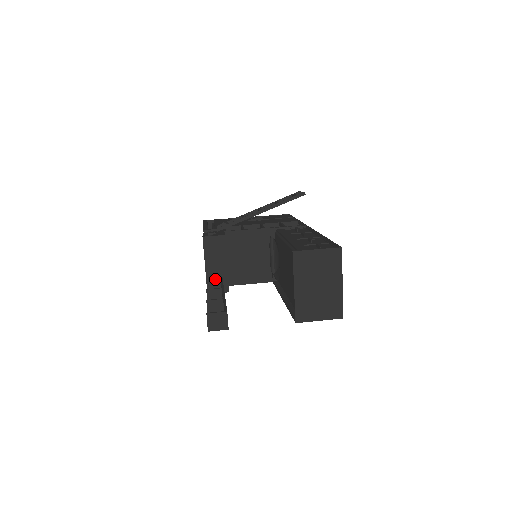
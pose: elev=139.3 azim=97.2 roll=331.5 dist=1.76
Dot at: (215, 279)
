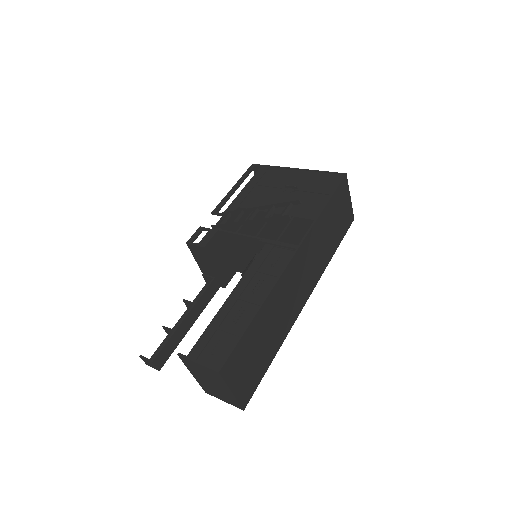
Dot at: (208, 276)
